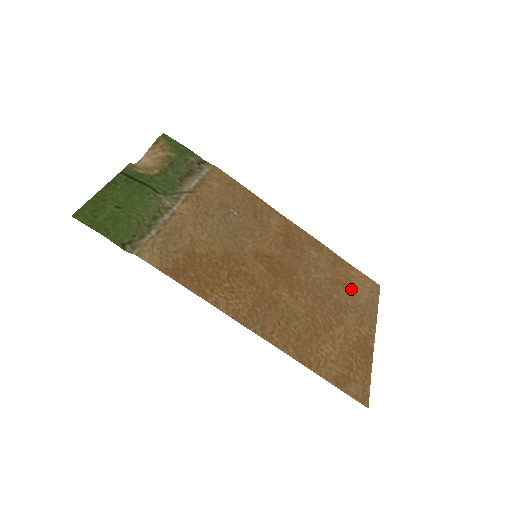
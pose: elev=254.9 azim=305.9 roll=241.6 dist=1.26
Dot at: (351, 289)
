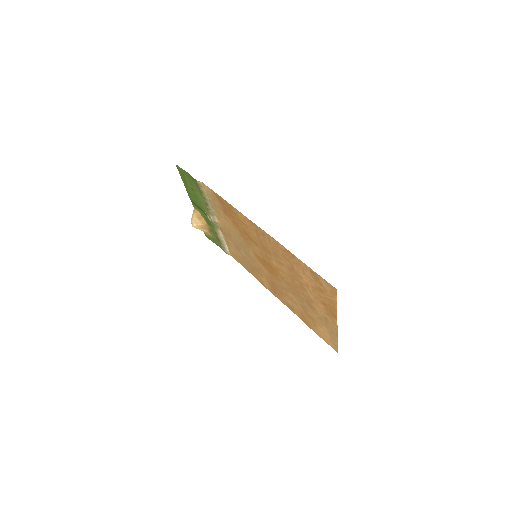
Dot at: (316, 323)
